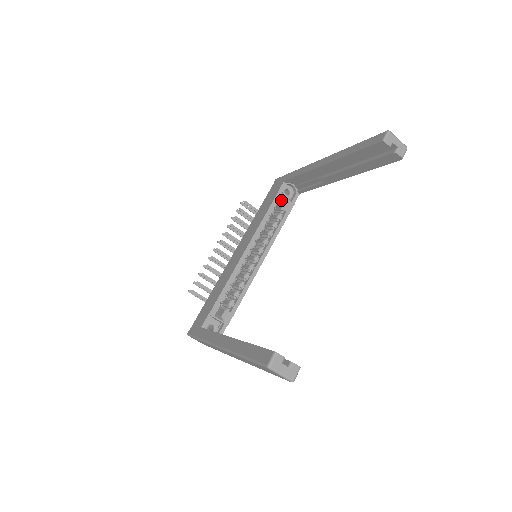
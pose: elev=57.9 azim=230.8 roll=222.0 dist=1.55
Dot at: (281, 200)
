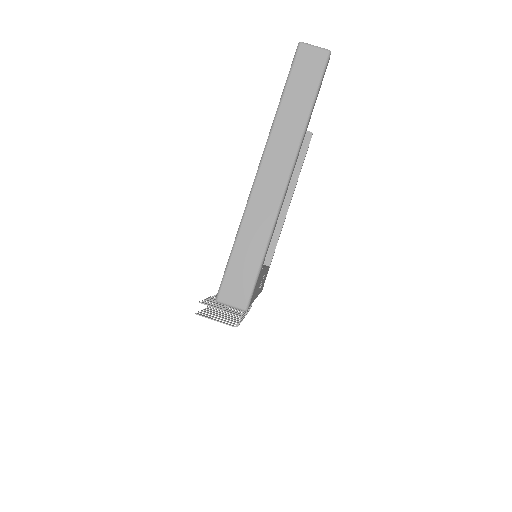
Dot at: occluded
